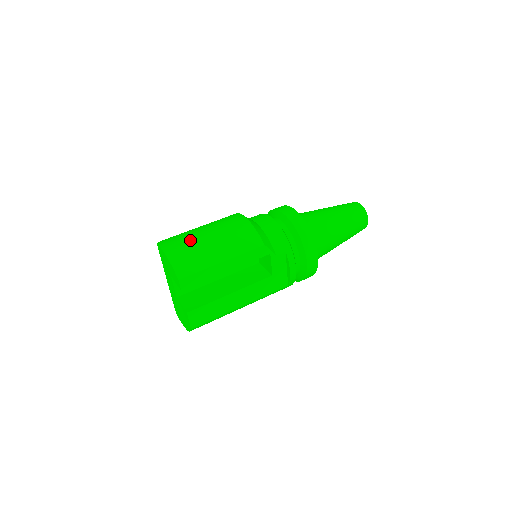
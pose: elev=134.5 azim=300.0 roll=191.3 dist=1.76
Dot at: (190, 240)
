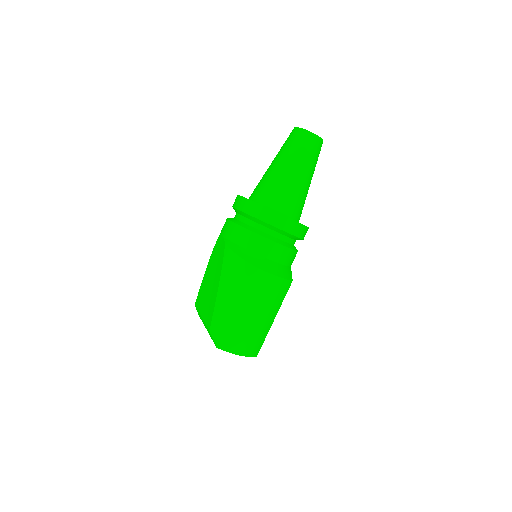
Dot at: (246, 330)
